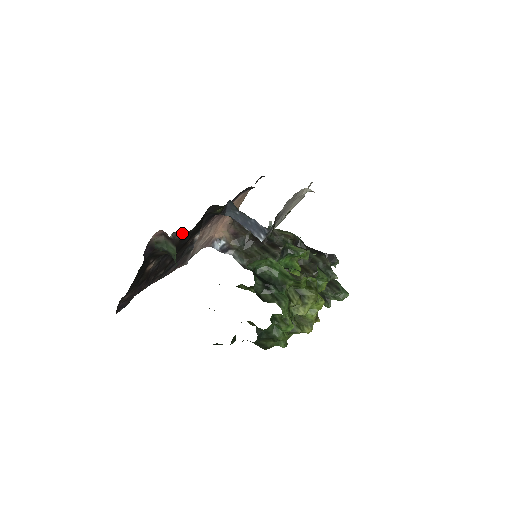
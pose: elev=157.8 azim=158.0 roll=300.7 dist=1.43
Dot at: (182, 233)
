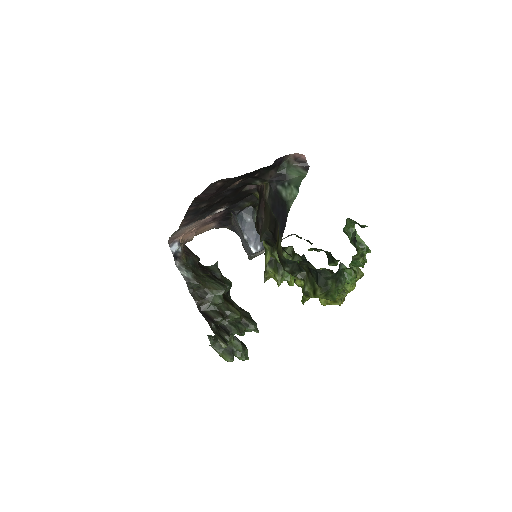
Dot at: (253, 186)
